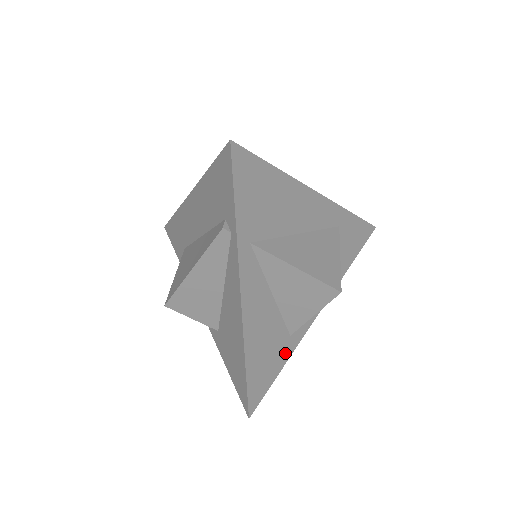
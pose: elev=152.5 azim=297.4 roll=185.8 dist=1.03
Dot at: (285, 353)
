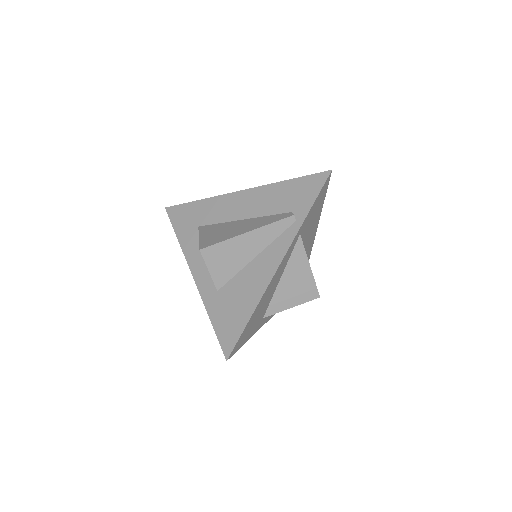
Dot at: (255, 329)
